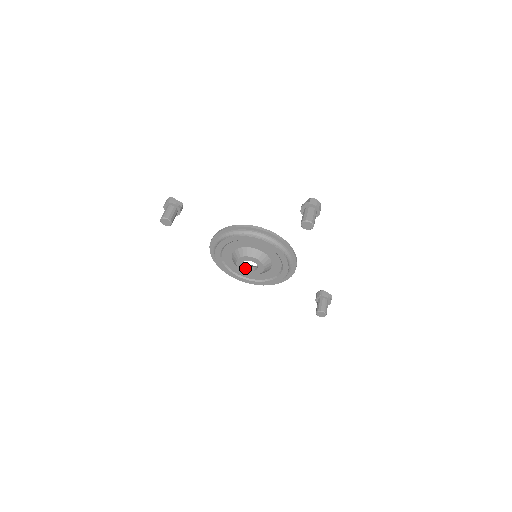
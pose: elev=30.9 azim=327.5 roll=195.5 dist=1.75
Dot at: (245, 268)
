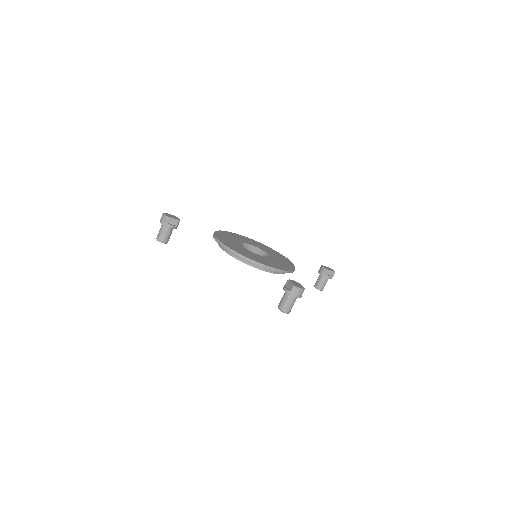
Dot at: occluded
